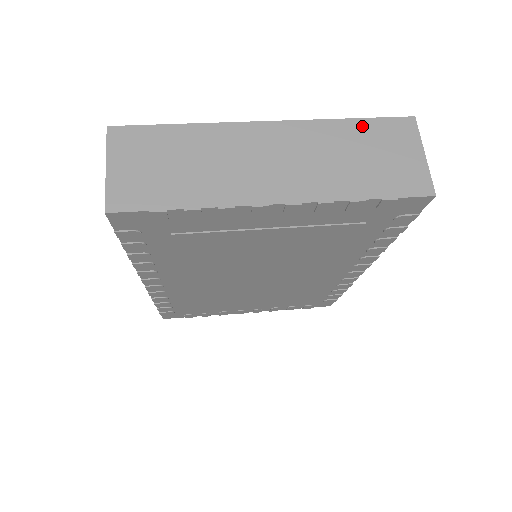
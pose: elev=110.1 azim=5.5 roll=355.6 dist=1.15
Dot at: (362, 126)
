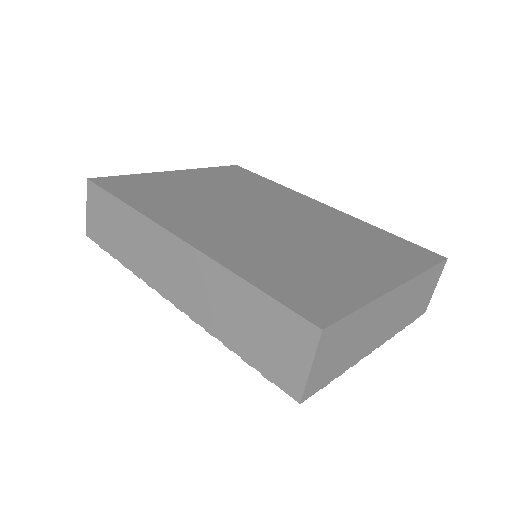
Dot at: (429, 274)
